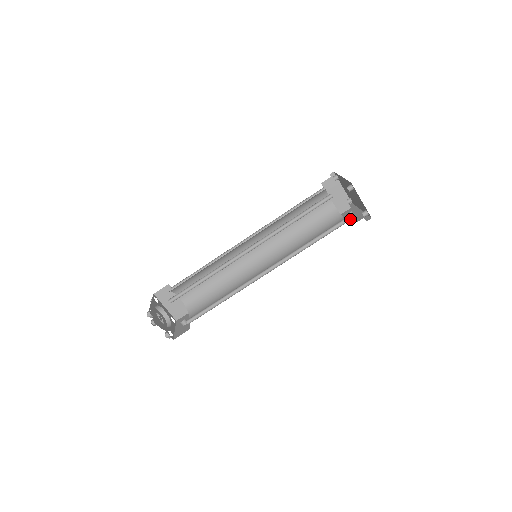
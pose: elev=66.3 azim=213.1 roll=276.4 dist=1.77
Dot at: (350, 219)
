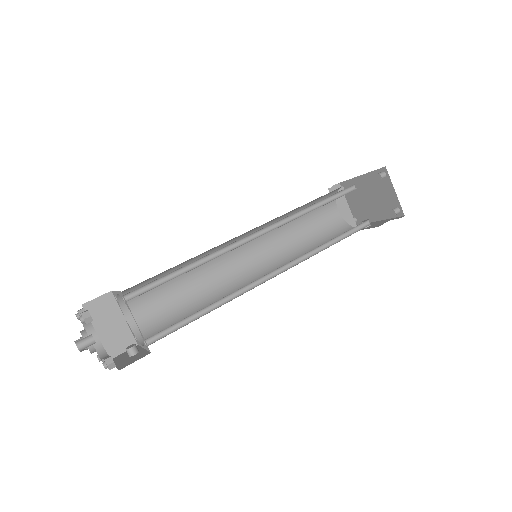
Dot at: (369, 227)
